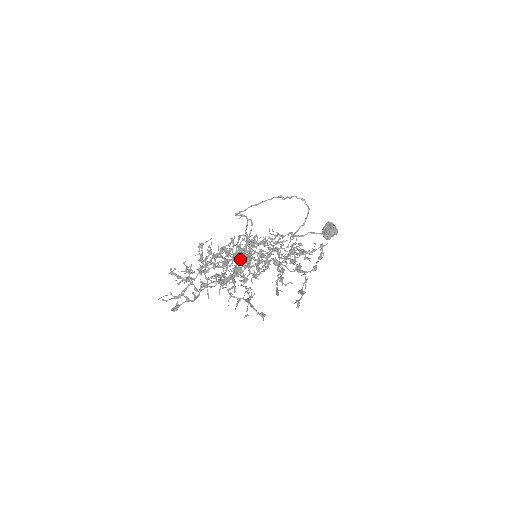
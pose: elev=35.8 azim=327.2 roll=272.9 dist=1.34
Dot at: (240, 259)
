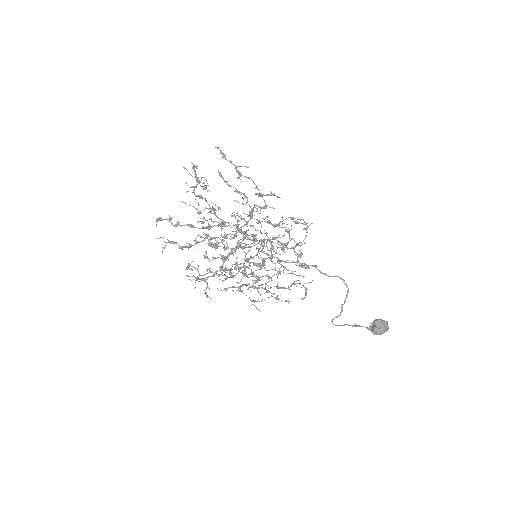
Dot at: occluded
